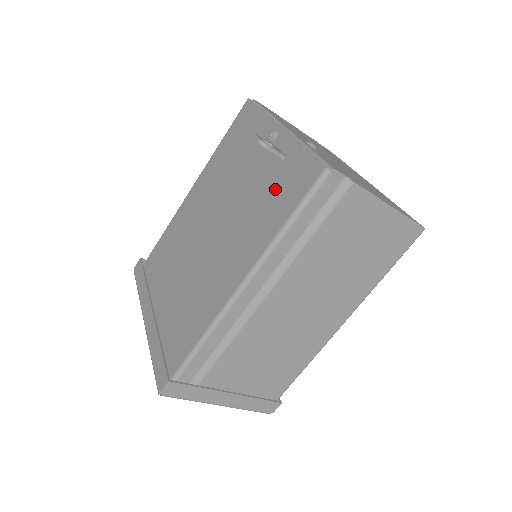
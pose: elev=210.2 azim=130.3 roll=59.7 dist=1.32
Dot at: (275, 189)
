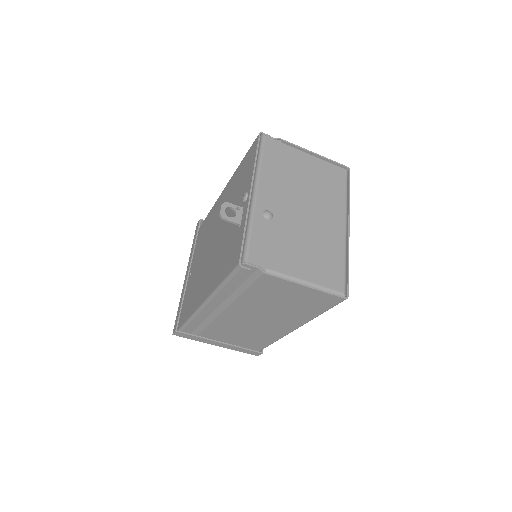
Dot at: (230, 248)
